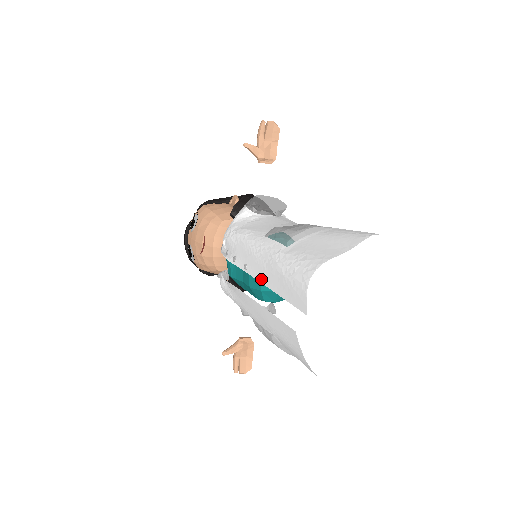
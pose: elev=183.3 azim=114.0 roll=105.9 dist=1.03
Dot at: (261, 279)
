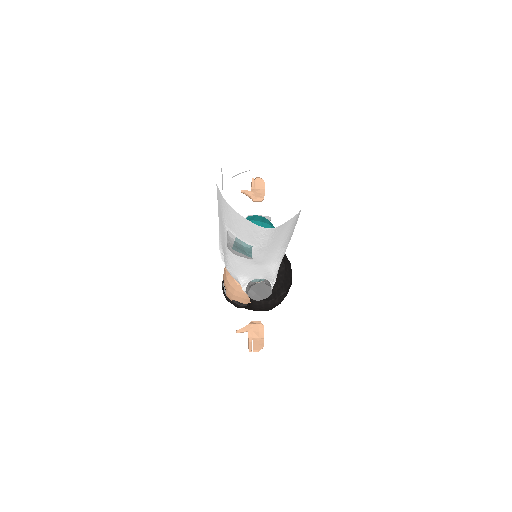
Dot at: occluded
